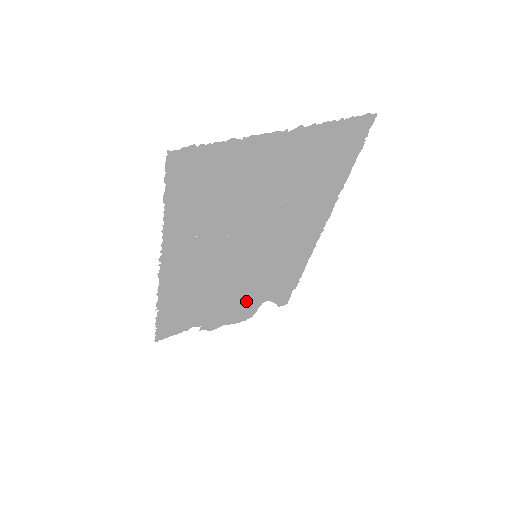
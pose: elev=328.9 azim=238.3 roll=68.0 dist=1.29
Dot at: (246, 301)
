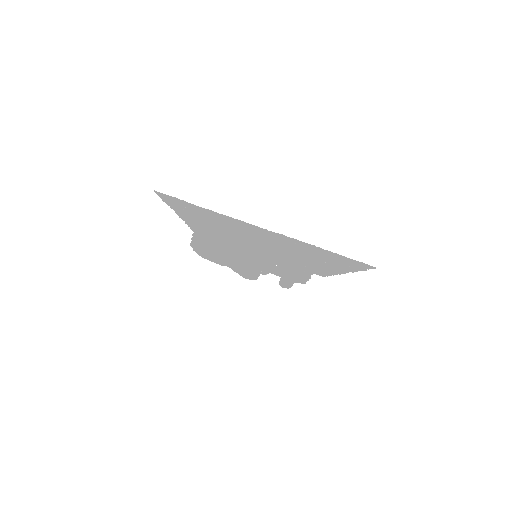
Dot at: occluded
